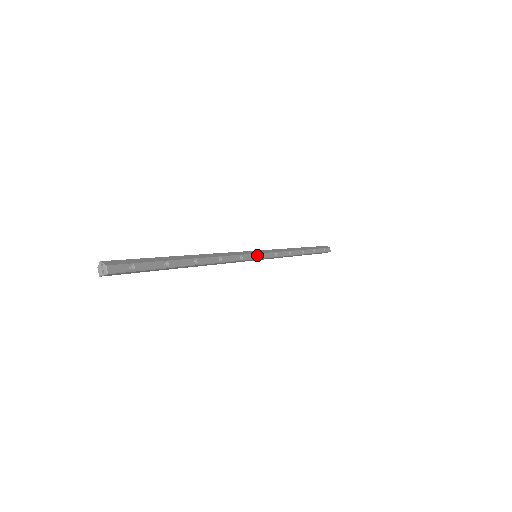
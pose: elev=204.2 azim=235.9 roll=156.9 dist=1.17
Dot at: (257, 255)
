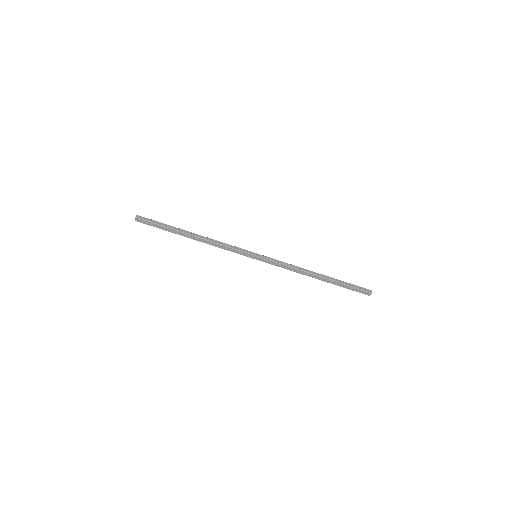
Dot at: (254, 253)
